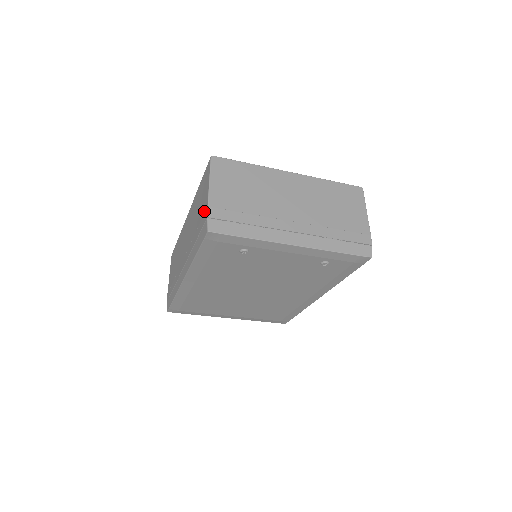
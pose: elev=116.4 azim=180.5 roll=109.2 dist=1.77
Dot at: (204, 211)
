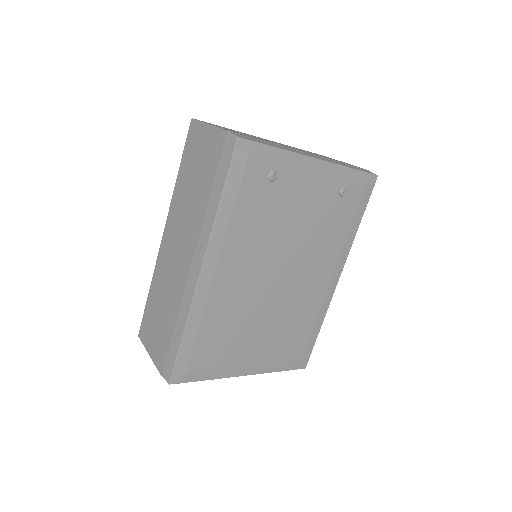
Dot at: (215, 143)
